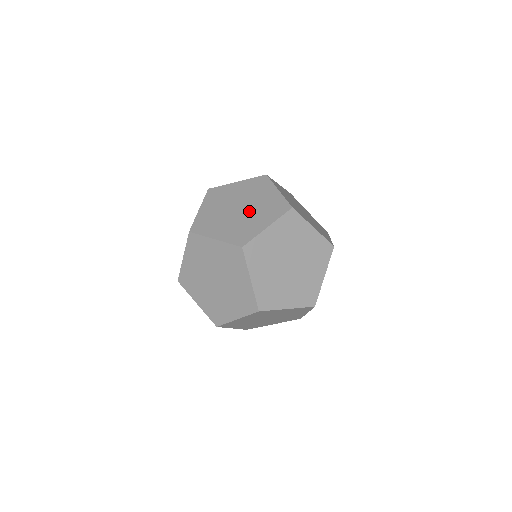
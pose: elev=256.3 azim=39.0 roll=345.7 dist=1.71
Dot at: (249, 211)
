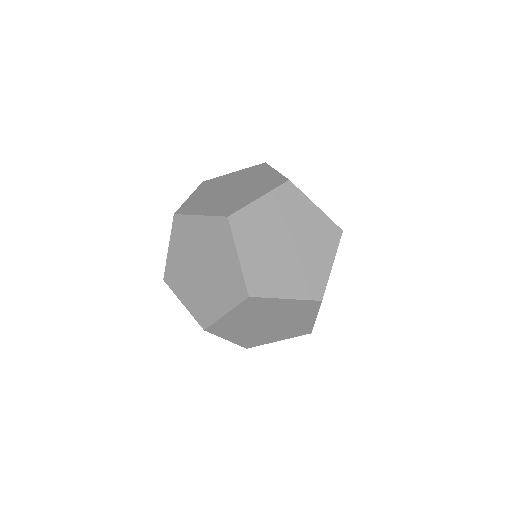
Dot at: (243, 183)
